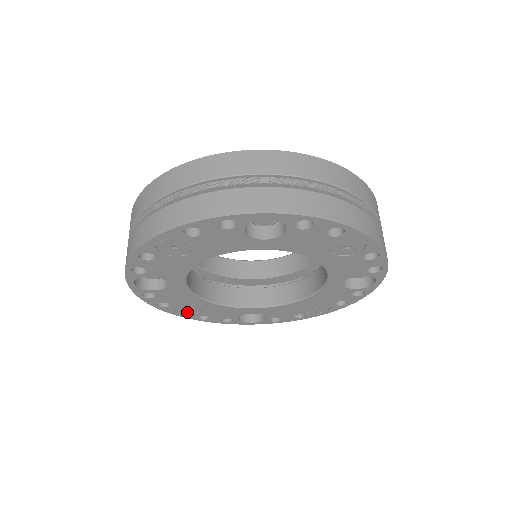
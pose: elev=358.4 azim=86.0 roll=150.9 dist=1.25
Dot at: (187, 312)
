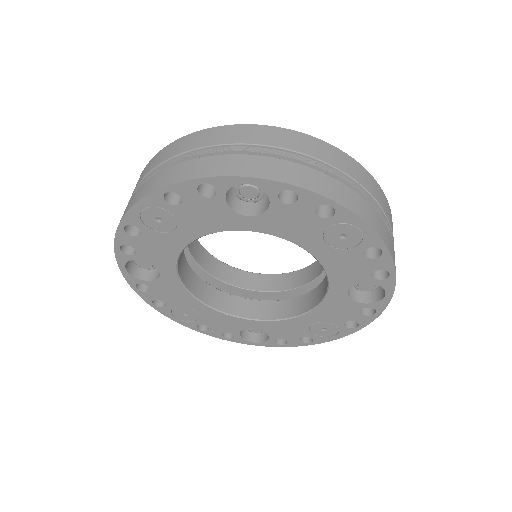
Dot at: (185, 318)
